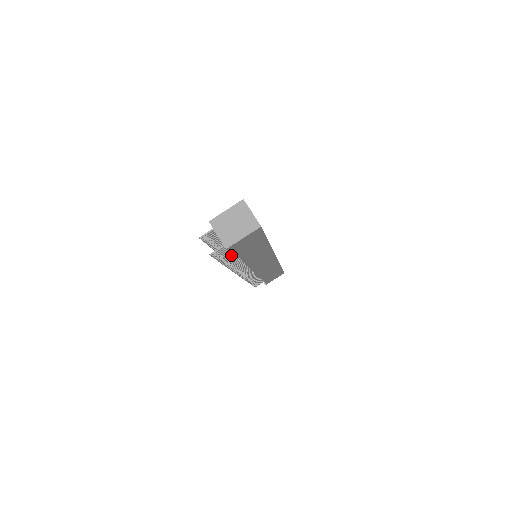
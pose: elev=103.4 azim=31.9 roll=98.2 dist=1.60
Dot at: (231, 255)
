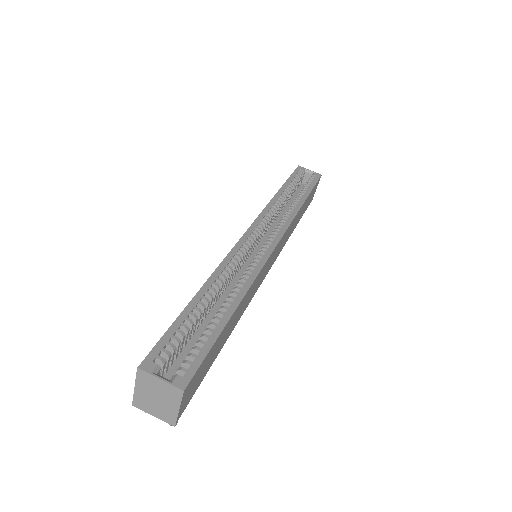
Dot at: occluded
